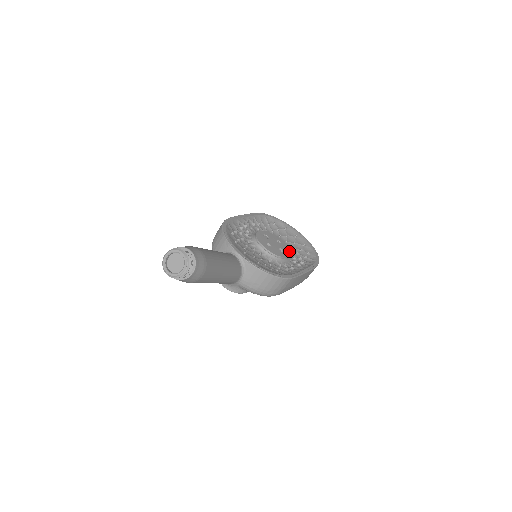
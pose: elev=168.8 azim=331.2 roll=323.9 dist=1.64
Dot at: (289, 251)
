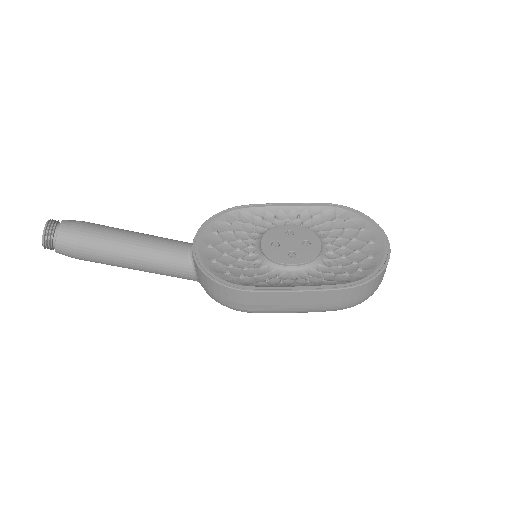
Dot at: (309, 258)
